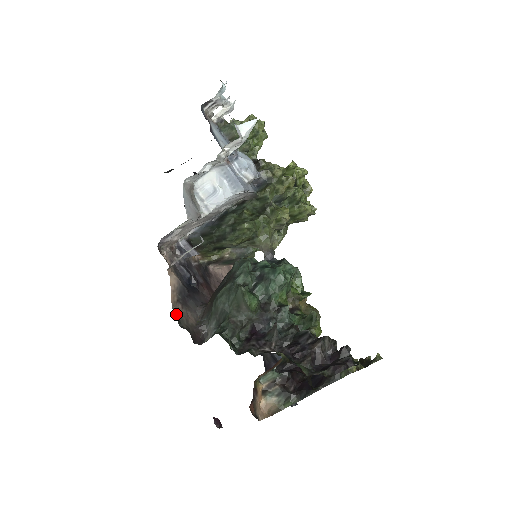
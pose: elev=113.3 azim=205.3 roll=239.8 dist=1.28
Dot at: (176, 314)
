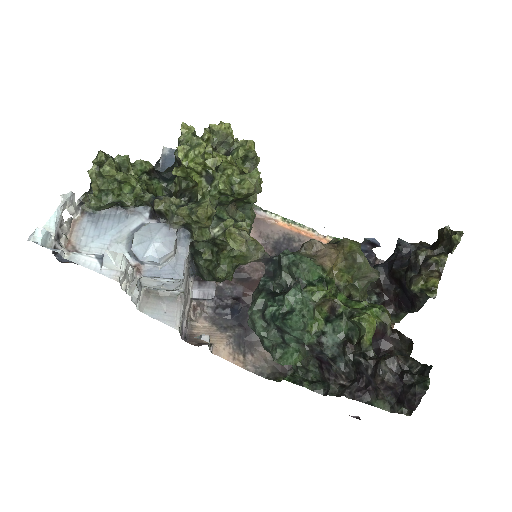
Dot at: (254, 371)
